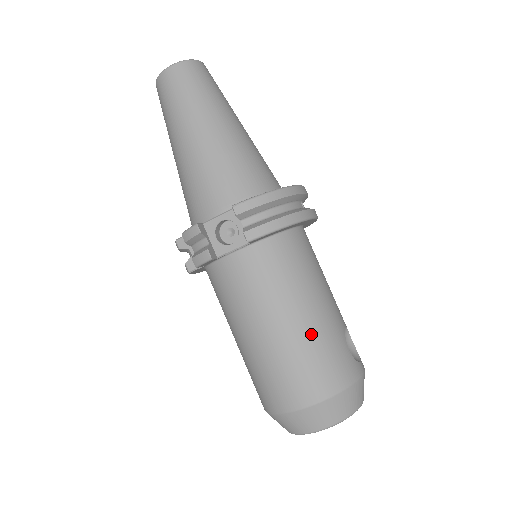
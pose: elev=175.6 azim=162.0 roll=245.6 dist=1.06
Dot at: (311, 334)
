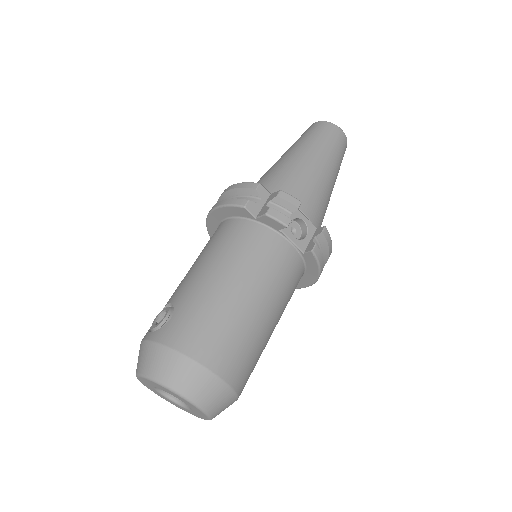
Dot at: (264, 339)
